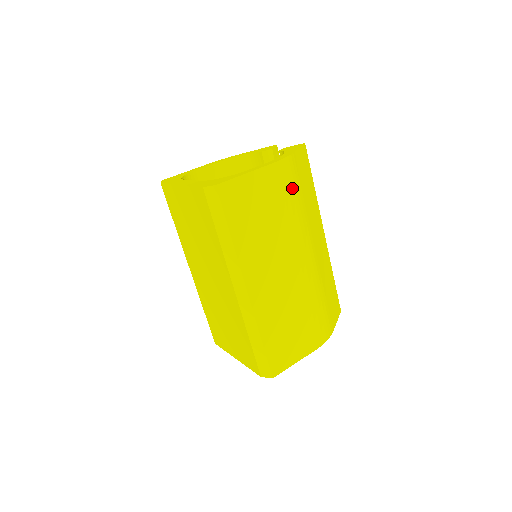
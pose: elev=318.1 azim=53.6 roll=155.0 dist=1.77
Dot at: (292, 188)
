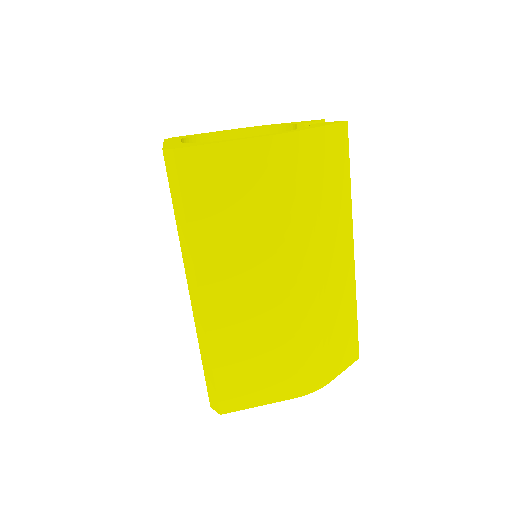
Dot at: (296, 177)
